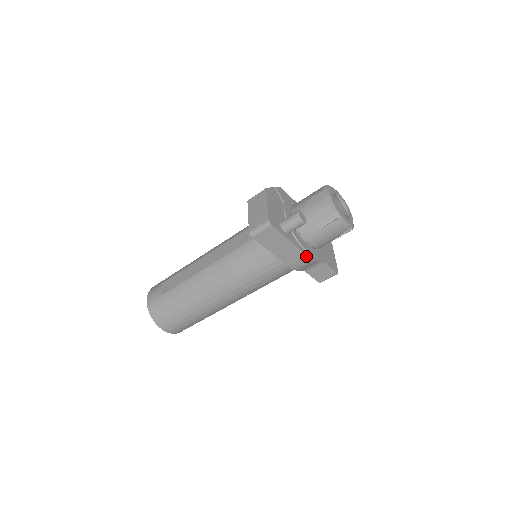
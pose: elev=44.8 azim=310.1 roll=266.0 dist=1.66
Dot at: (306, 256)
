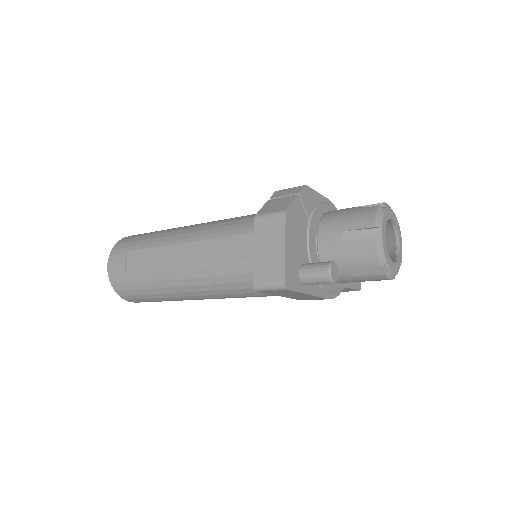
Dot at: occluded
